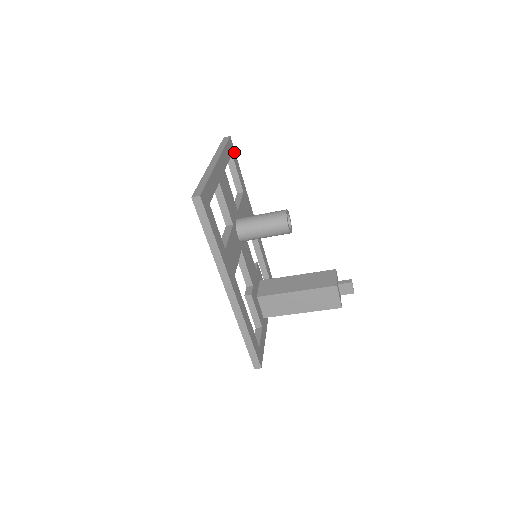
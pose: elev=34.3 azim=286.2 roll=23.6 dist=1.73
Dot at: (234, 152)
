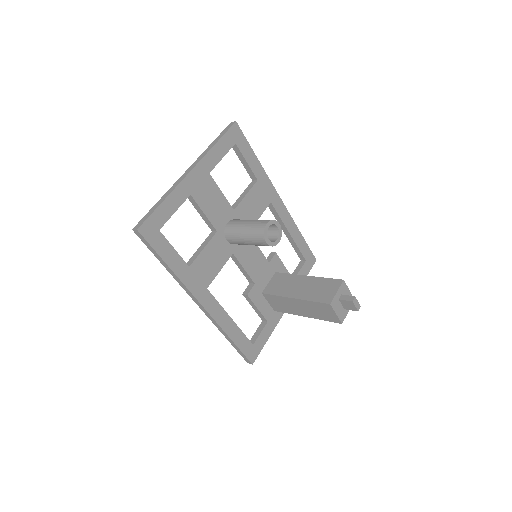
Dot at: (243, 138)
